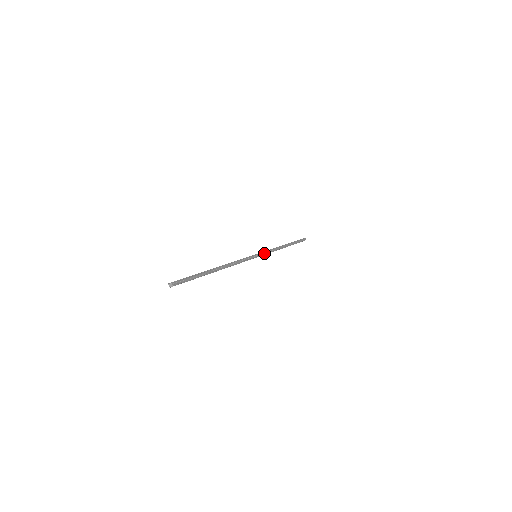
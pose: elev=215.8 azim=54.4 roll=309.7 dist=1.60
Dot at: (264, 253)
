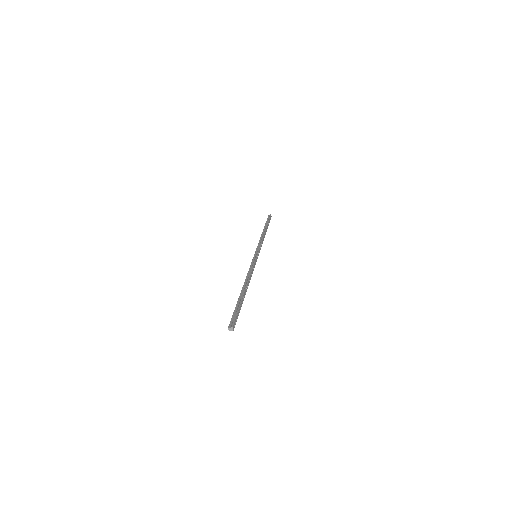
Dot at: (259, 250)
